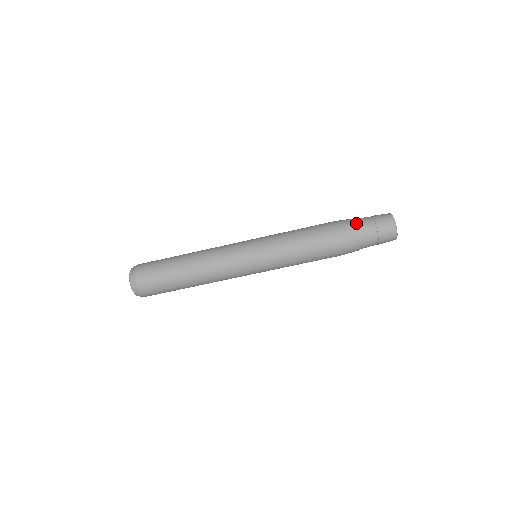
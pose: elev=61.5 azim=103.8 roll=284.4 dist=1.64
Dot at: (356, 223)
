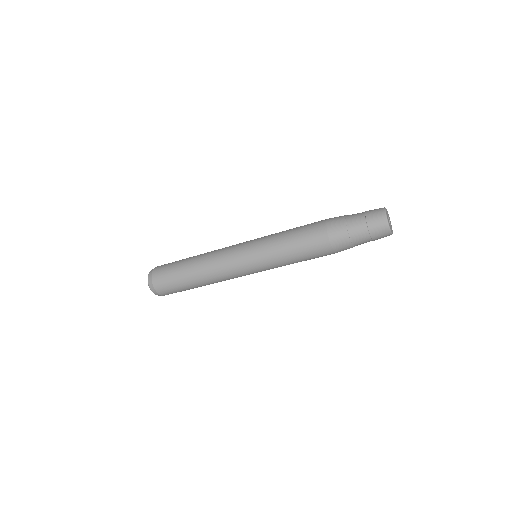
Dot at: (350, 234)
